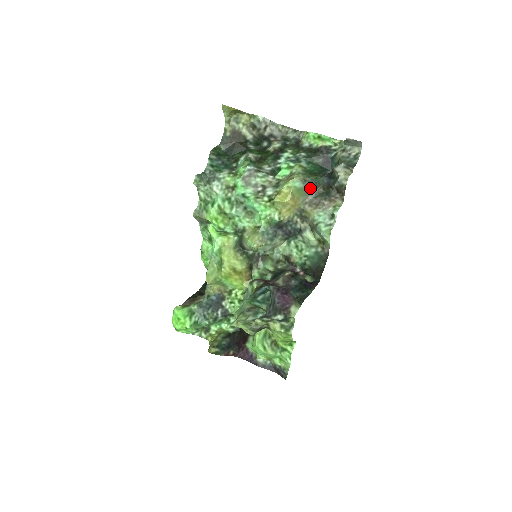
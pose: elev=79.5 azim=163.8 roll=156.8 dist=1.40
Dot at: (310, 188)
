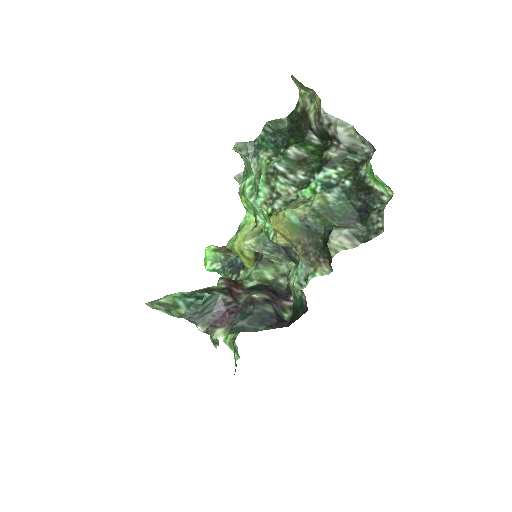
Dot at: (308, 231)
